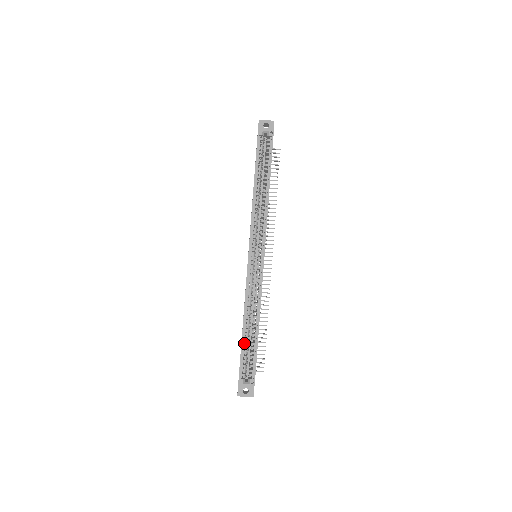
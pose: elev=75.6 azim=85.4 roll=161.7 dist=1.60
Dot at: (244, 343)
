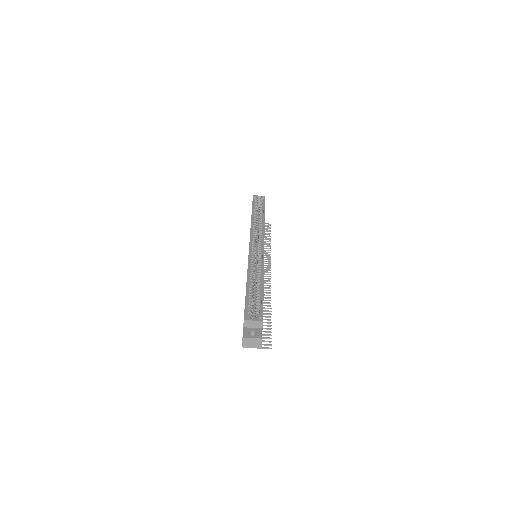
Dot at: (249, 293)
